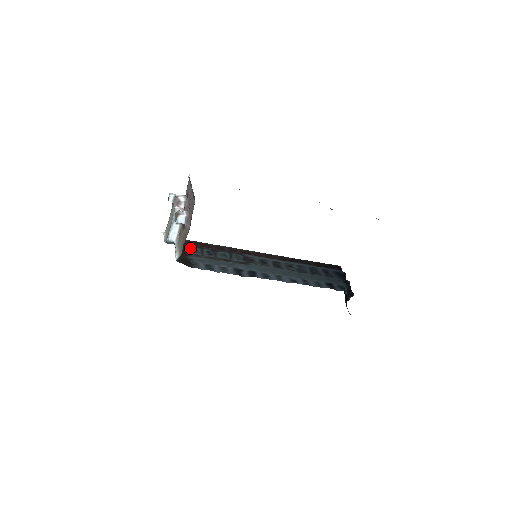
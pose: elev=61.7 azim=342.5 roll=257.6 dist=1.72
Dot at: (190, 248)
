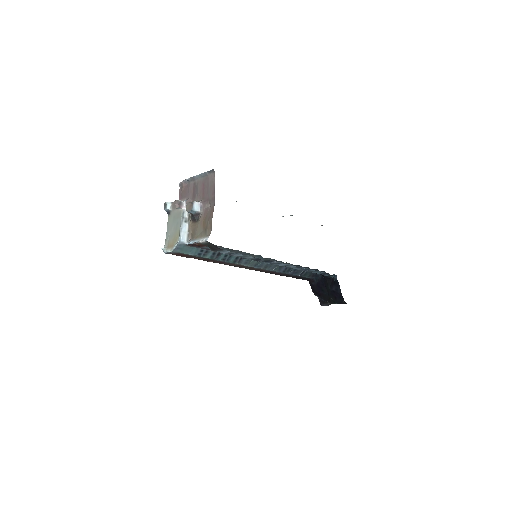
Dot at: (203, 247)
